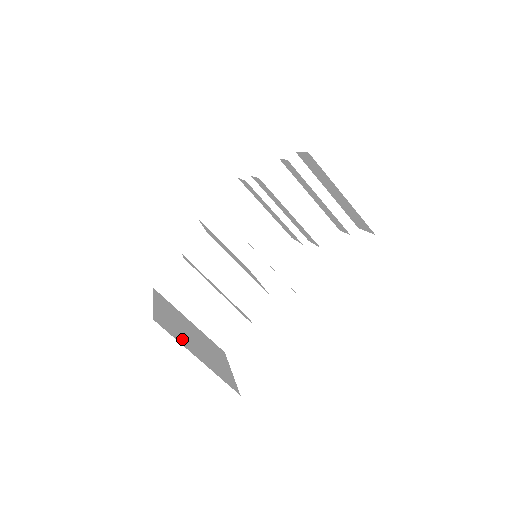
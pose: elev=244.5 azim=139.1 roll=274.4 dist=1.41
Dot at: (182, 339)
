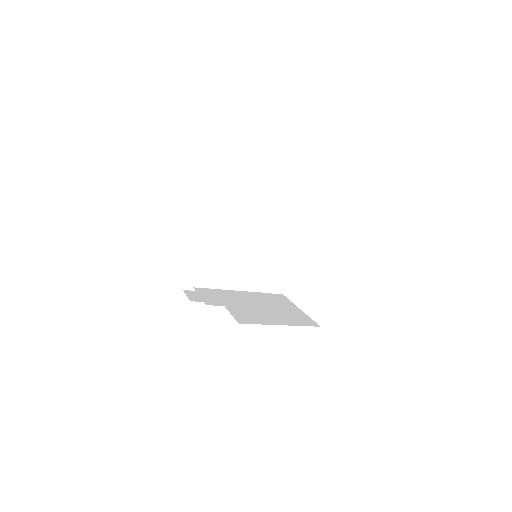
Dot at: (206, 283)
